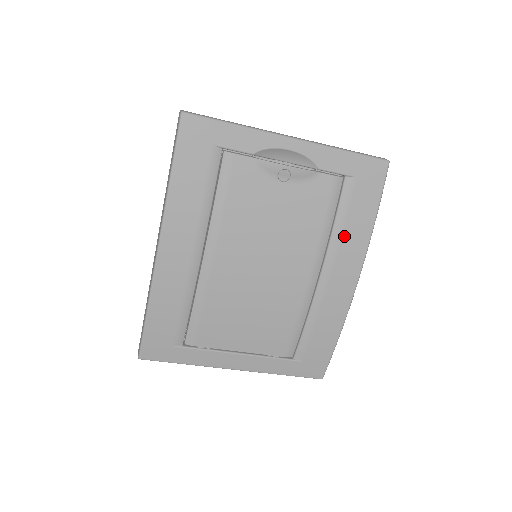
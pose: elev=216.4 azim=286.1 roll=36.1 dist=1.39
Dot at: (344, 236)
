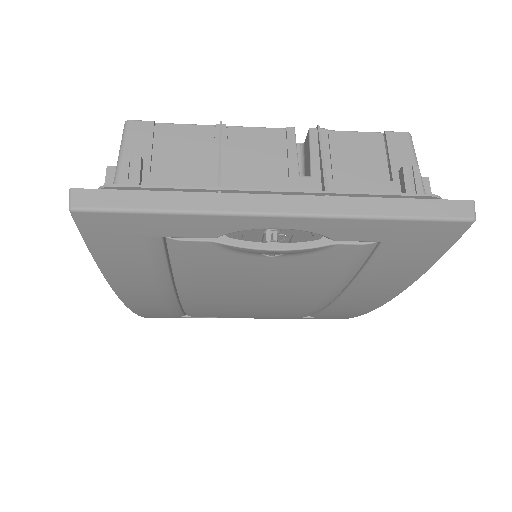
Dot at: (373, 283)
